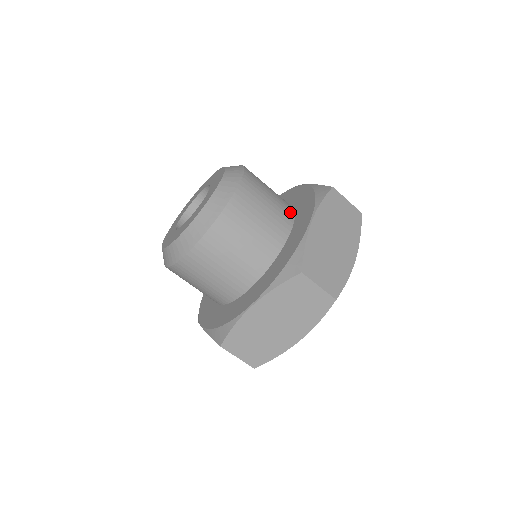
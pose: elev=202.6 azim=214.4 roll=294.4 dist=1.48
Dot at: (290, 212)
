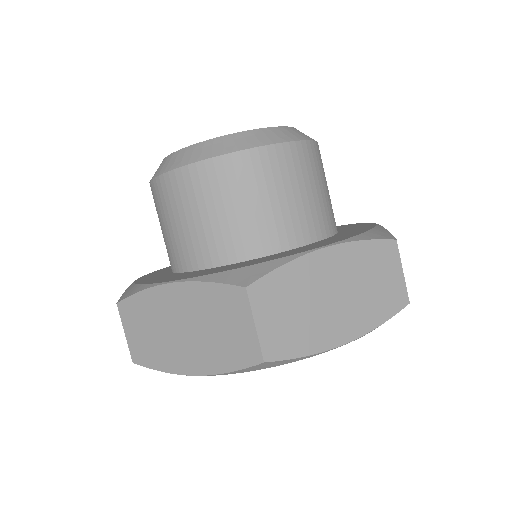
Dot at: (322, 230)
